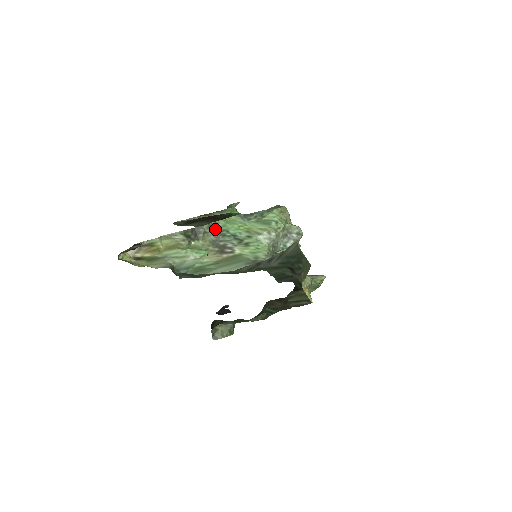
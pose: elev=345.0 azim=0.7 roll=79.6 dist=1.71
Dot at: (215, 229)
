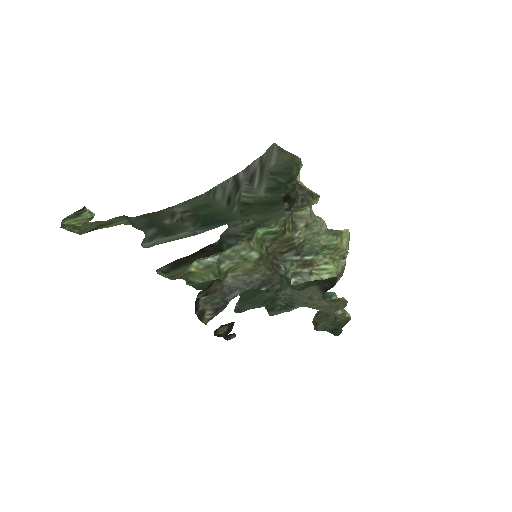
Dot at: occluded
